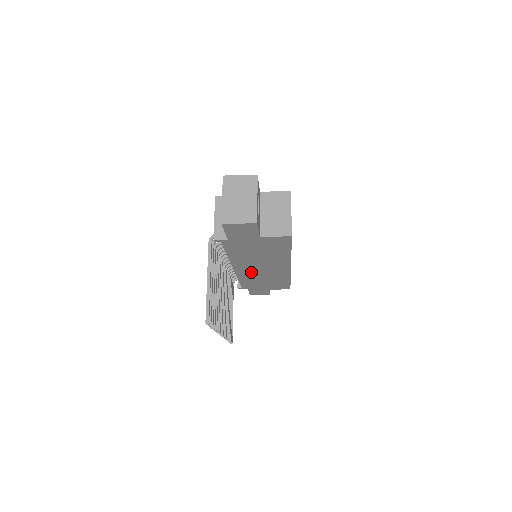
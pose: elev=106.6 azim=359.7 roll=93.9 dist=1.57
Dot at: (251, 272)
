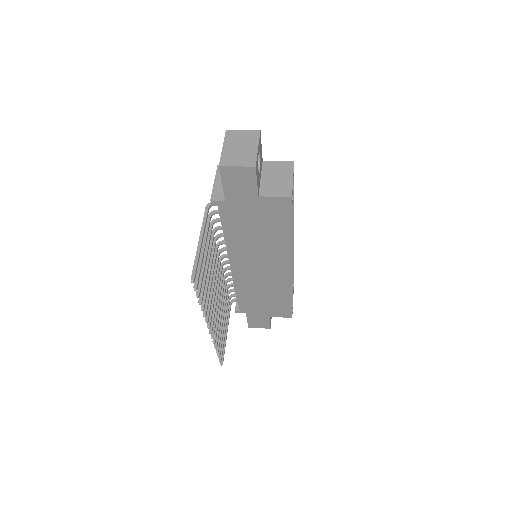
Dot at: (250, 275)
